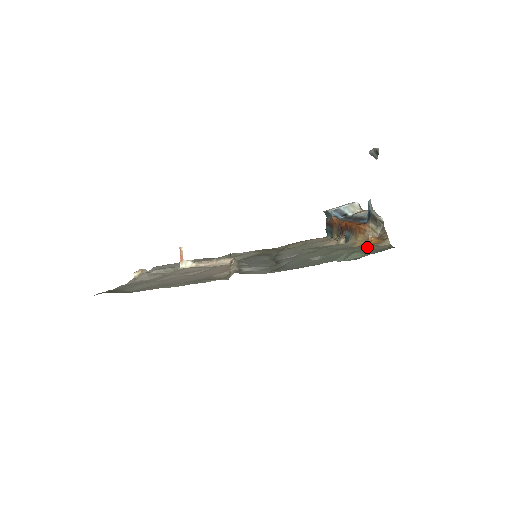
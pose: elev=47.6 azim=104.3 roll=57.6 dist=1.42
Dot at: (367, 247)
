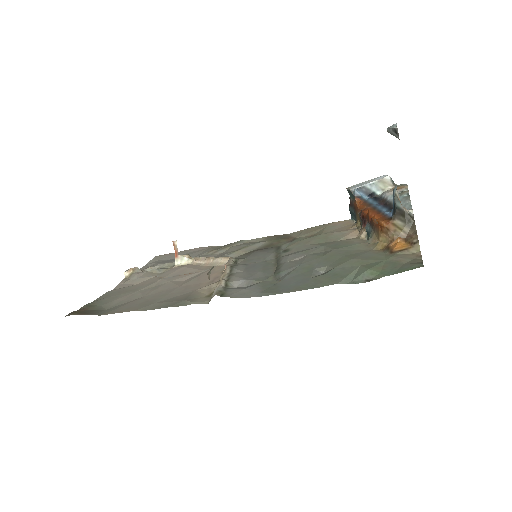
Dot at: (388, 256)
